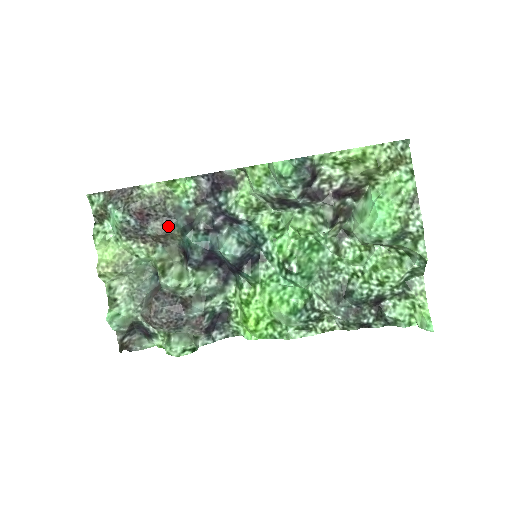
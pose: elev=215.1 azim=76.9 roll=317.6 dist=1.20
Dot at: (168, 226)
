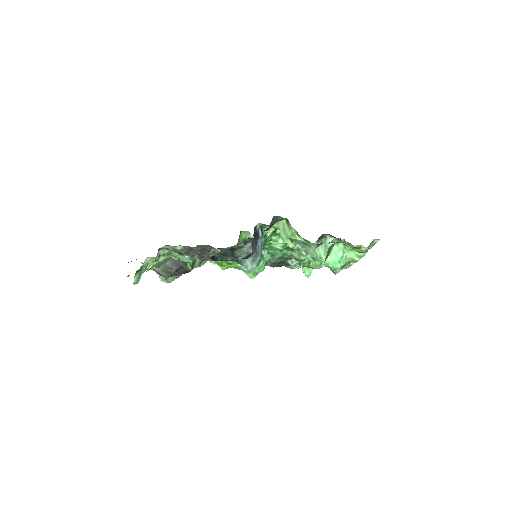
Dot at: occluded
